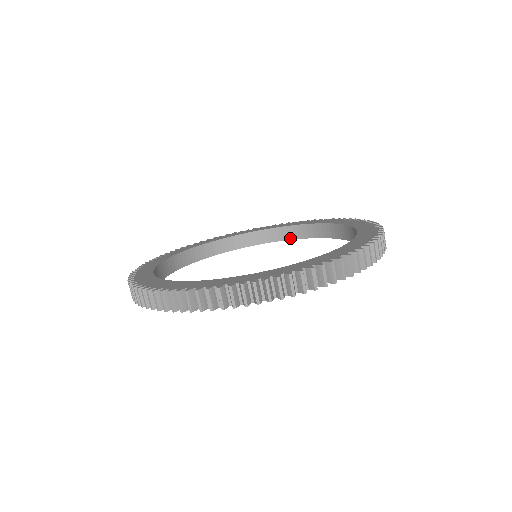
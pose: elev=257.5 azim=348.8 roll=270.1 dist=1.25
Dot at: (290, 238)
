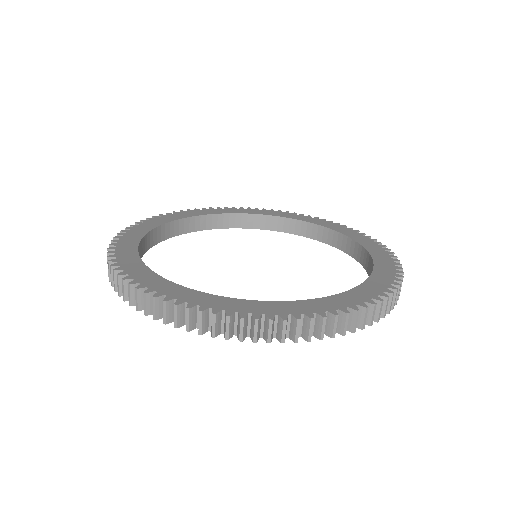
Dot at: (333, 245)
